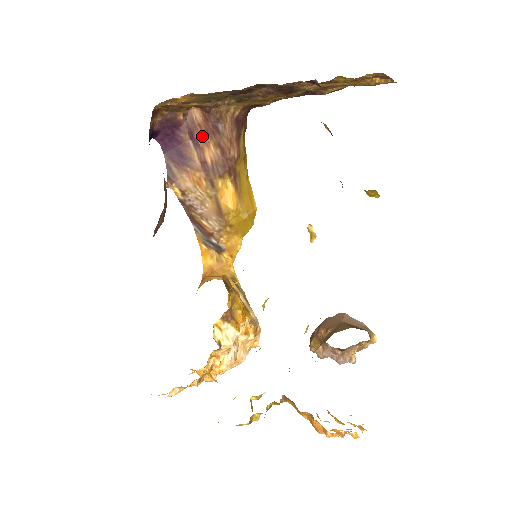
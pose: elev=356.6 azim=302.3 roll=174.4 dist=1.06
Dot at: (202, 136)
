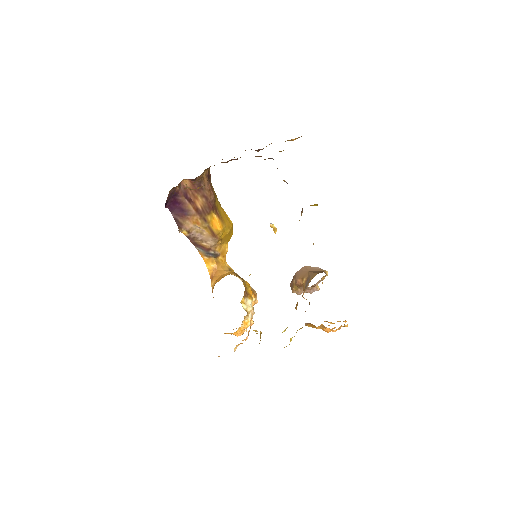
Dot at: (192, 194)
